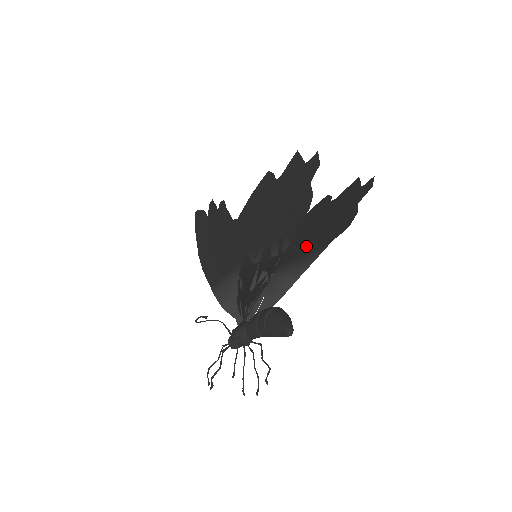
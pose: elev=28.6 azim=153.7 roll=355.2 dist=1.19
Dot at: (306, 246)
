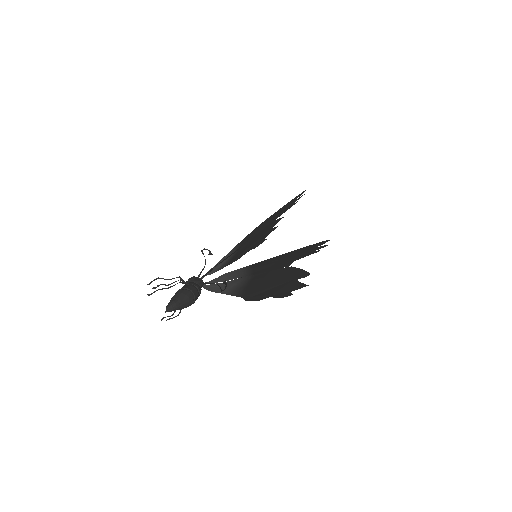
Dot at: (255, 284)
